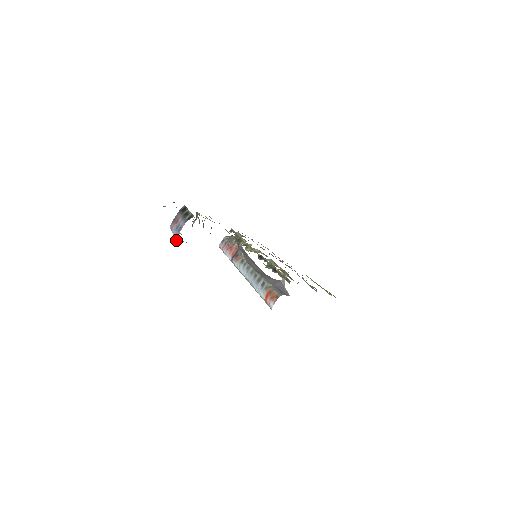
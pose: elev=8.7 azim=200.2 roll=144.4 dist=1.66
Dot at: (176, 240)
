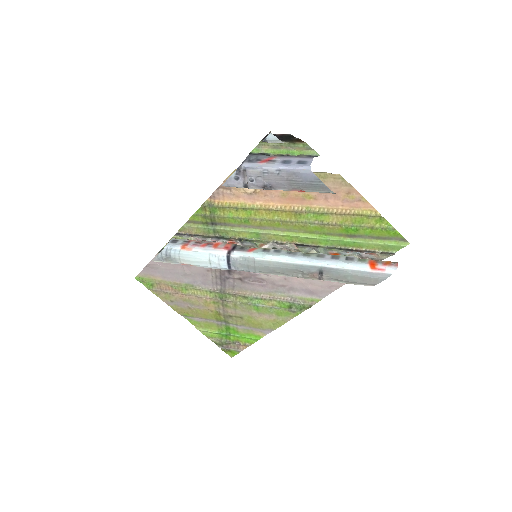
Dot at: (309, 169)
